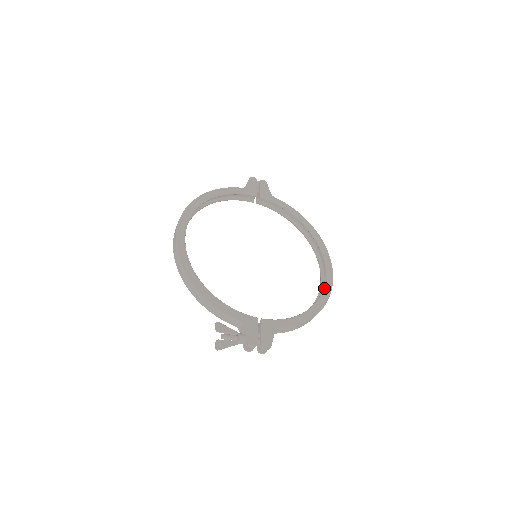
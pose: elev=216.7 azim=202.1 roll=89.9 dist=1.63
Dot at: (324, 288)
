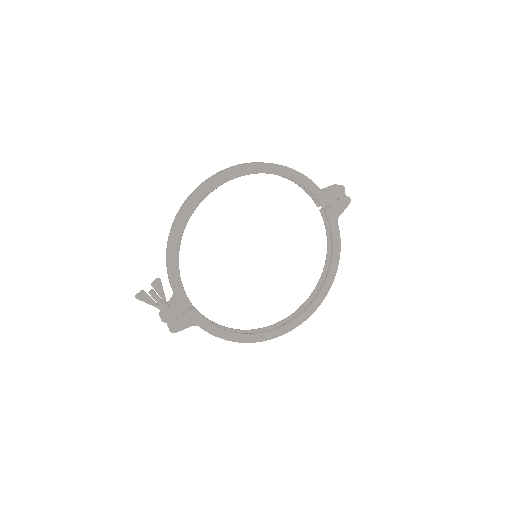
Dot at: (275, 330)
